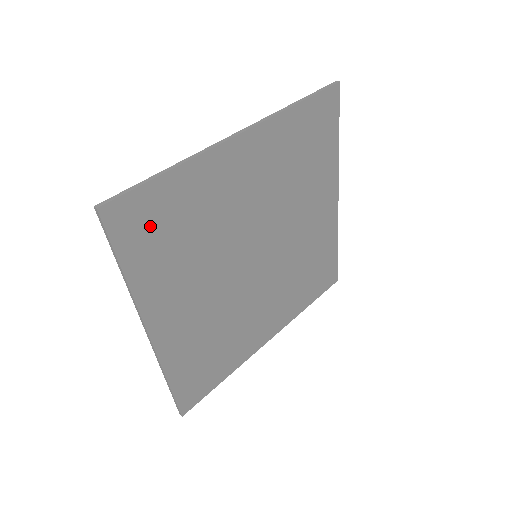
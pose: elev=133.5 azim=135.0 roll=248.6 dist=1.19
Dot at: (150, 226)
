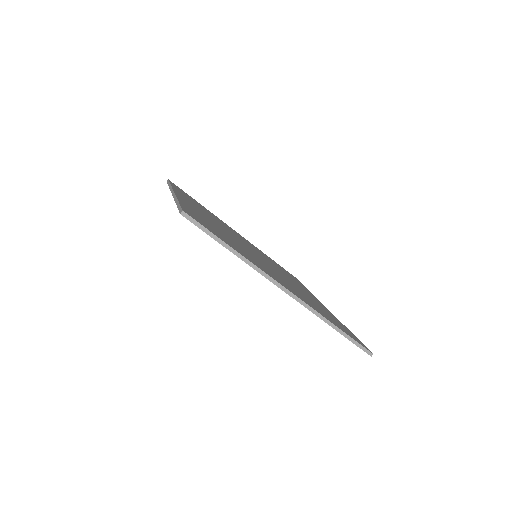
Dot at: occluded
